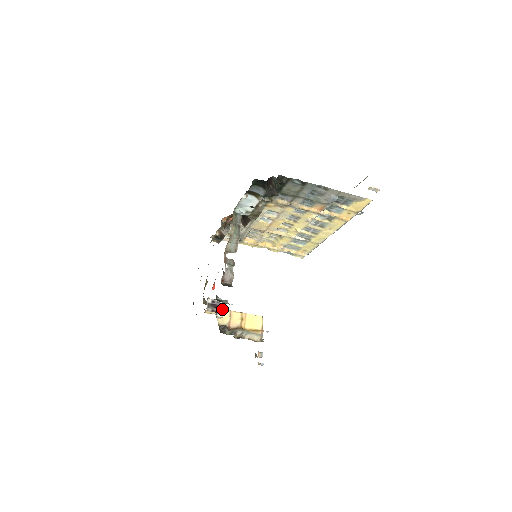
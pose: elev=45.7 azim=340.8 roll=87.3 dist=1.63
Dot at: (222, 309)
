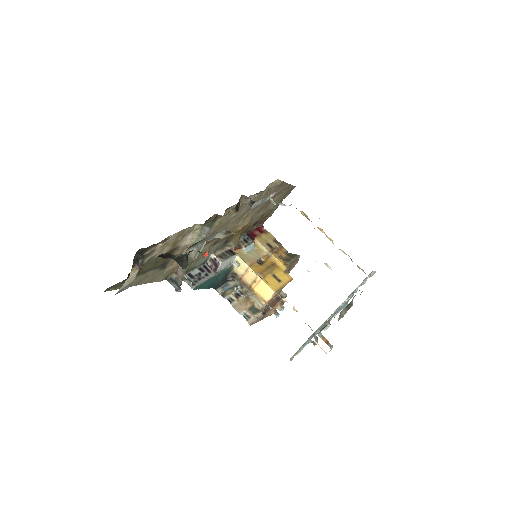
Dot at: (242, 261)
